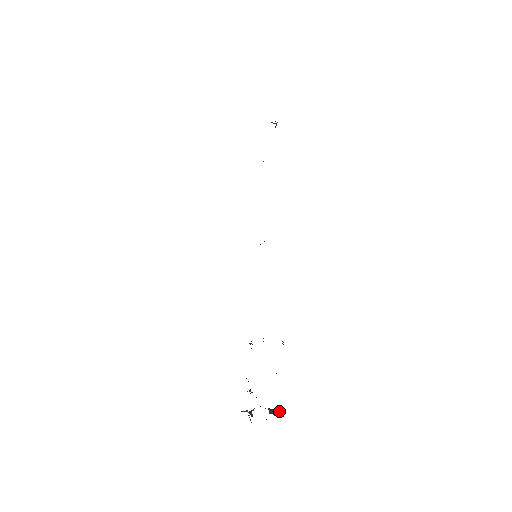
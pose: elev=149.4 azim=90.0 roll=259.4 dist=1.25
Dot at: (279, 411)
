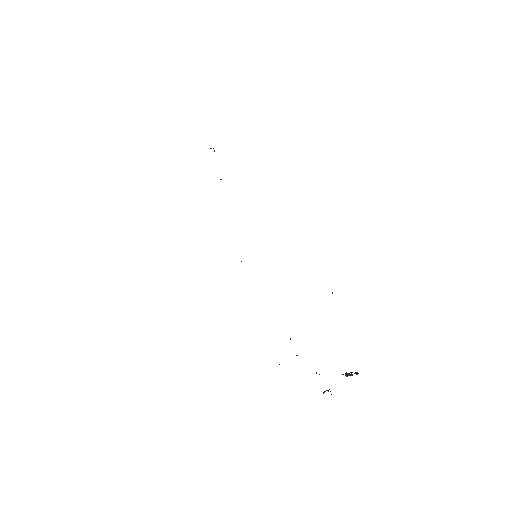
Dot at: (351, 372)
